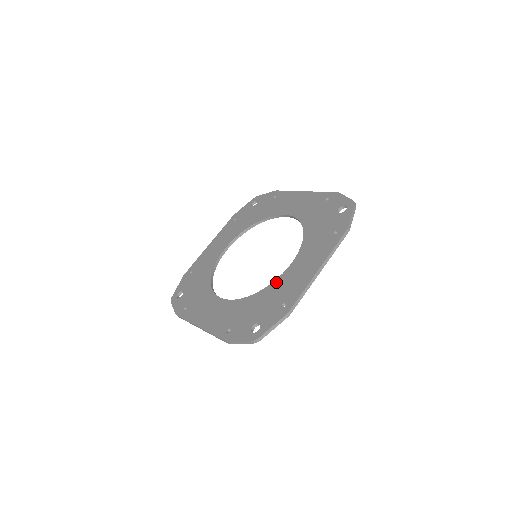
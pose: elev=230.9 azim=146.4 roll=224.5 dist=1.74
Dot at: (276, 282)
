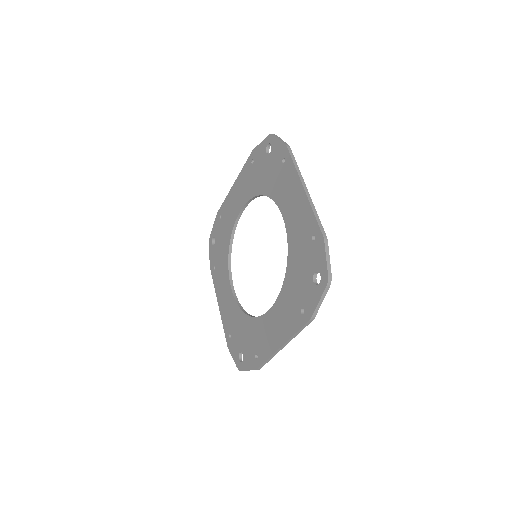
Dot at: (258, 321)
